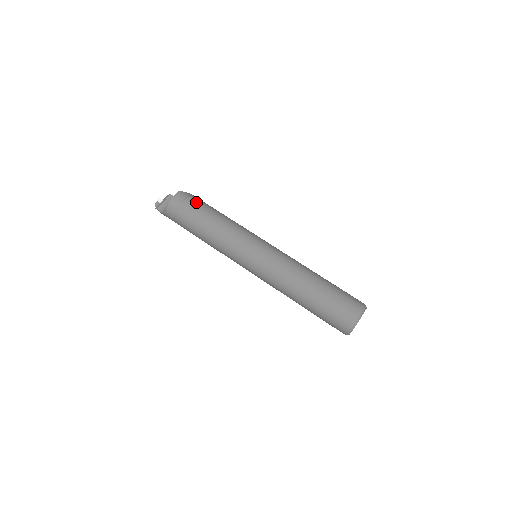
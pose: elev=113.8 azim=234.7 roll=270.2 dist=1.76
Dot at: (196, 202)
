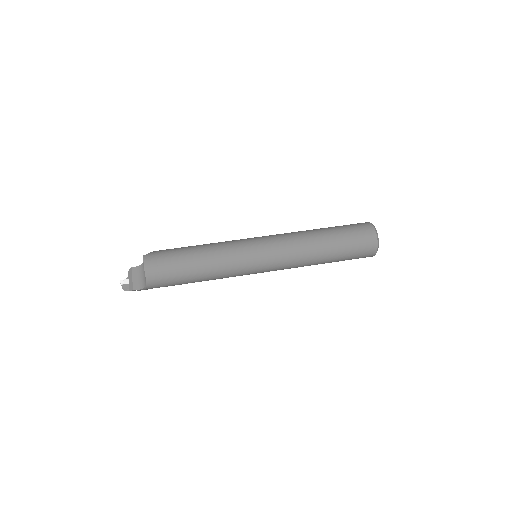
Dot at: (169, 253)
